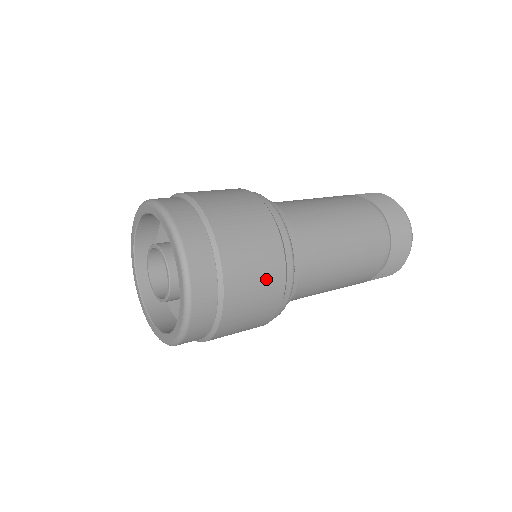
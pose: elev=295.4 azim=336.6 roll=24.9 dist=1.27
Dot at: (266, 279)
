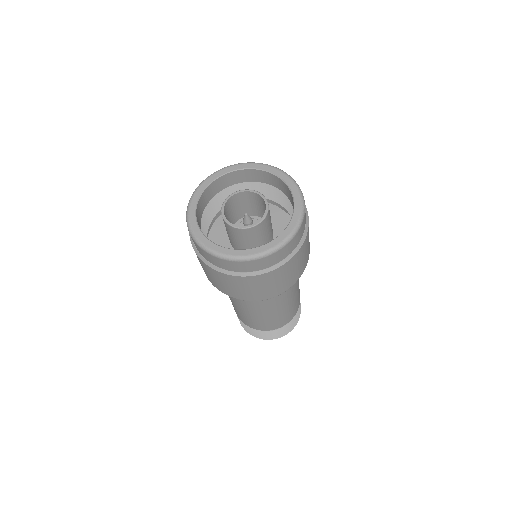
Dot at: occluded
